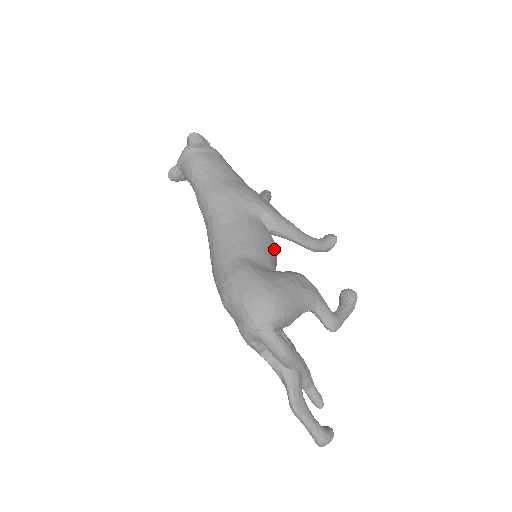
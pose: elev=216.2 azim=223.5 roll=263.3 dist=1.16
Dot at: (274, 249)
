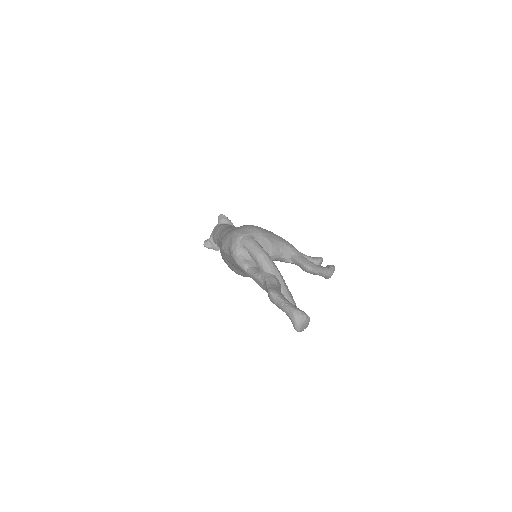
Dot at: occluded
